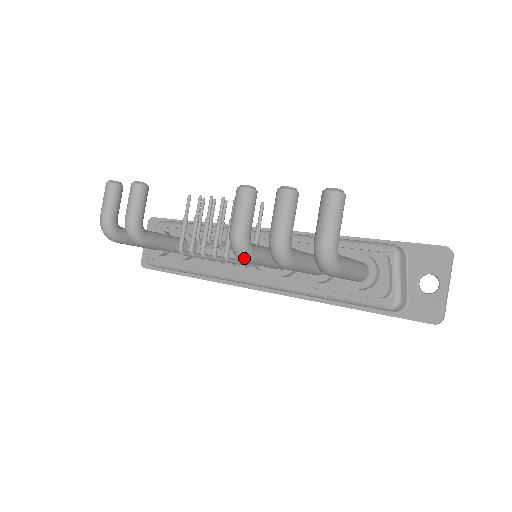
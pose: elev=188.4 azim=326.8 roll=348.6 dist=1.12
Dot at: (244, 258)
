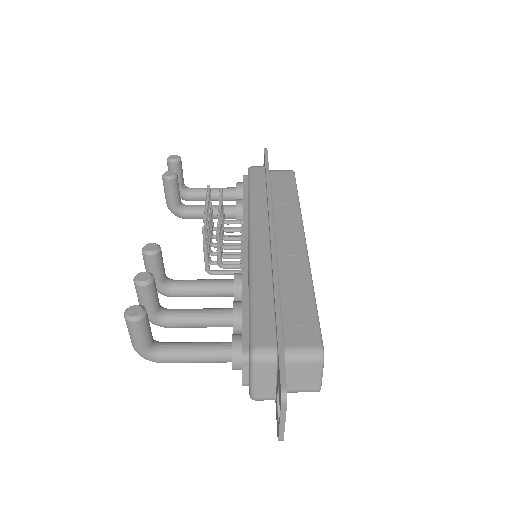
Dot at: (165, 295)
